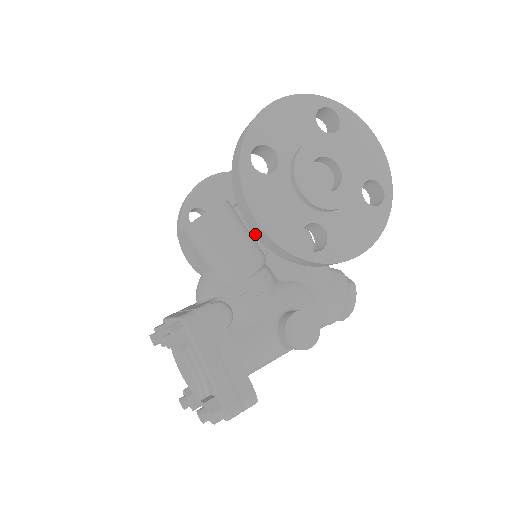
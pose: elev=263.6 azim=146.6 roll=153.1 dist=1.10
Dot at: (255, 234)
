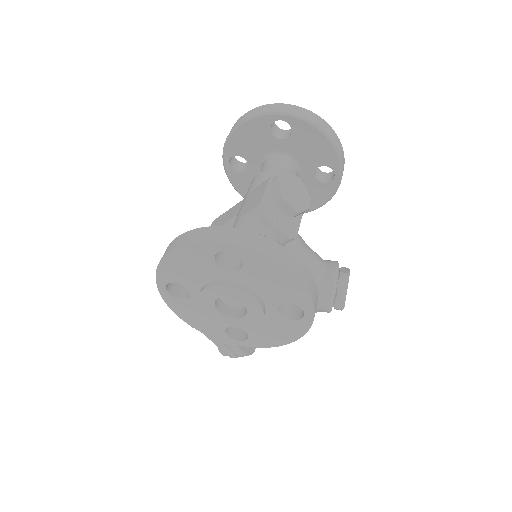
Dot at: occluded
